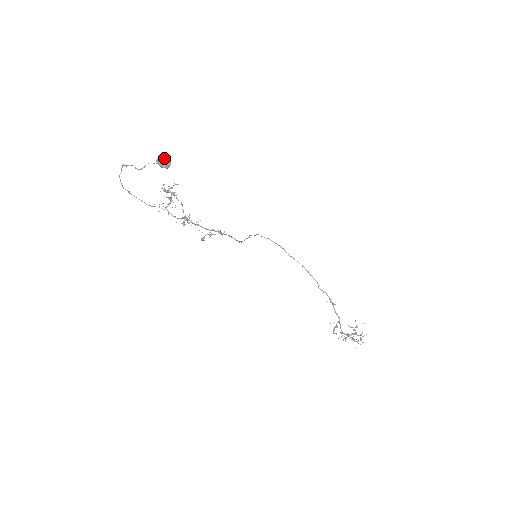
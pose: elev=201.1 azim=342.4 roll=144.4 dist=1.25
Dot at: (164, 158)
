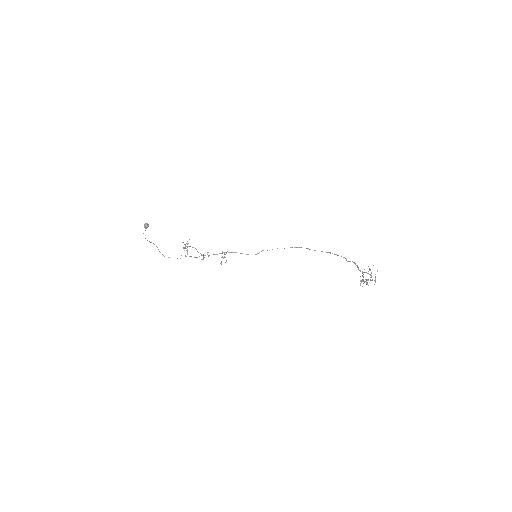
Dot at: (144, 224)
